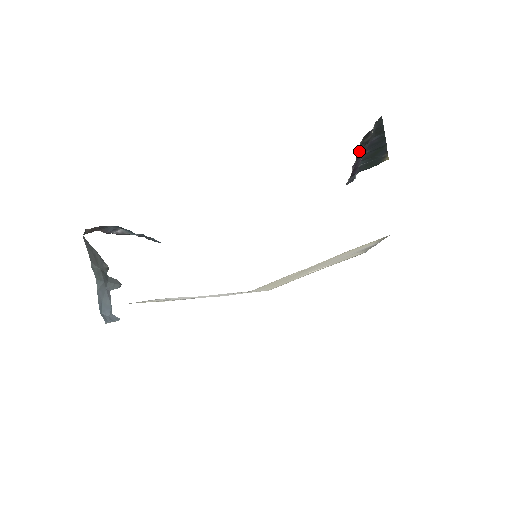
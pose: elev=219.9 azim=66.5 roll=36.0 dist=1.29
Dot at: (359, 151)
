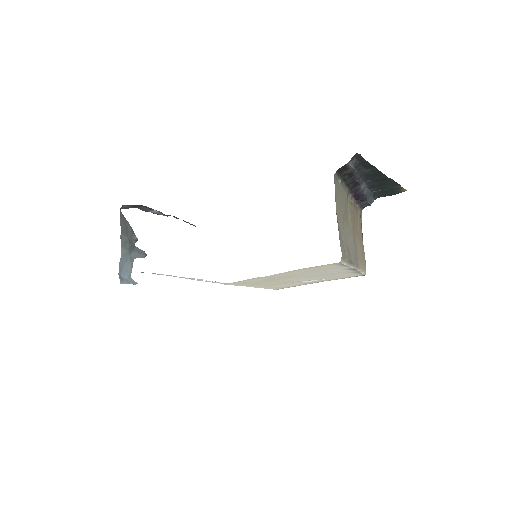
Dot at: (341, 181)
